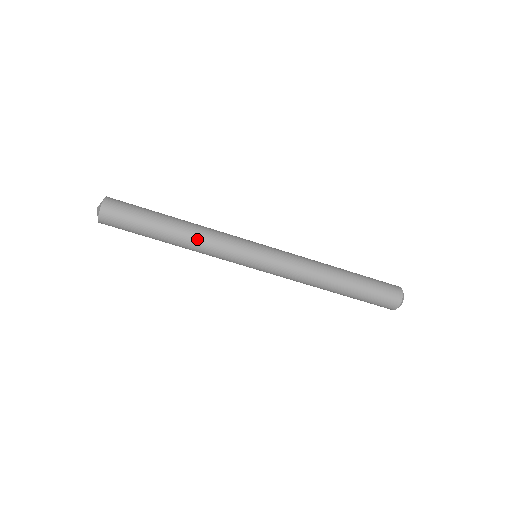
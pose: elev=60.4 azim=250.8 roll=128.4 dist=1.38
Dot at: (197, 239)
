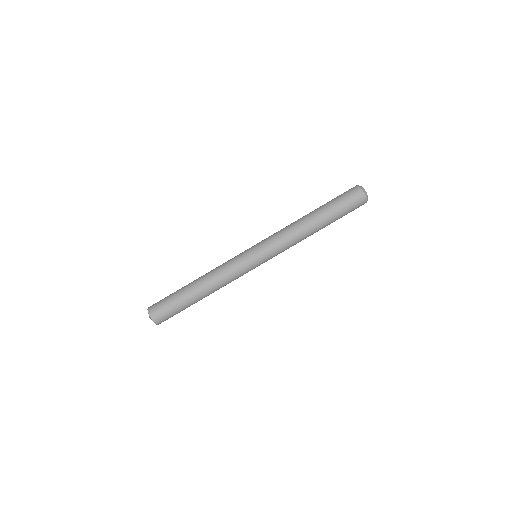
Dot at: (213, 279)
